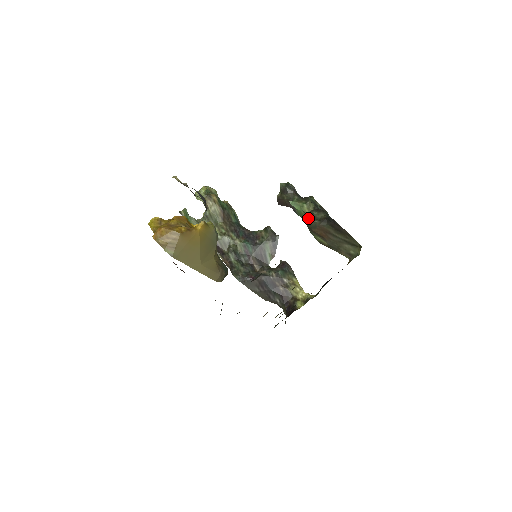
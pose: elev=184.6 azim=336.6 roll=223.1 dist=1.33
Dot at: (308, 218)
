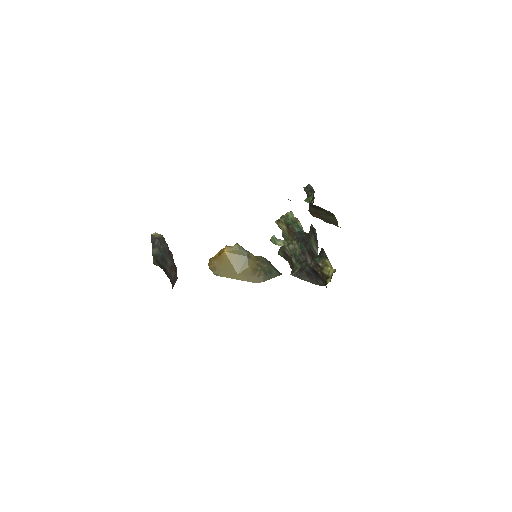
Dot at: occluded
